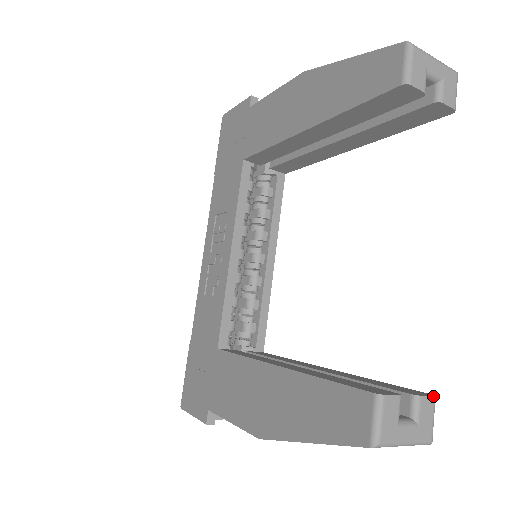
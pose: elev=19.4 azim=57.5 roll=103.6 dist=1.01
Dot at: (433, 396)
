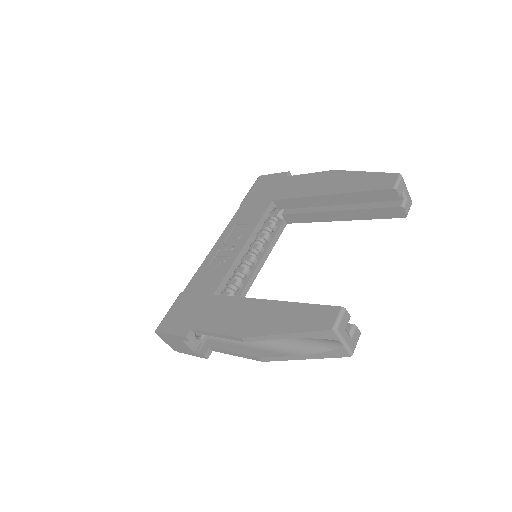
Dot at: (360, 332)
